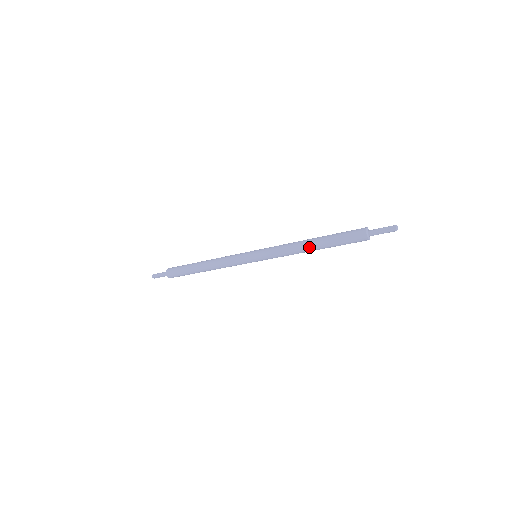
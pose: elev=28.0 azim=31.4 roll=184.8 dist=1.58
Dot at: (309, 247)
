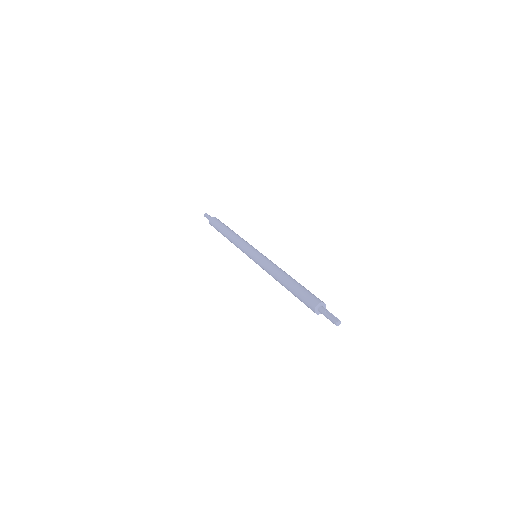
Dot at: (283, 278)
